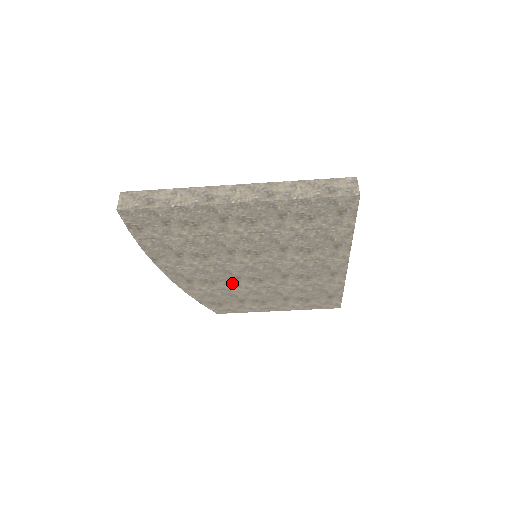
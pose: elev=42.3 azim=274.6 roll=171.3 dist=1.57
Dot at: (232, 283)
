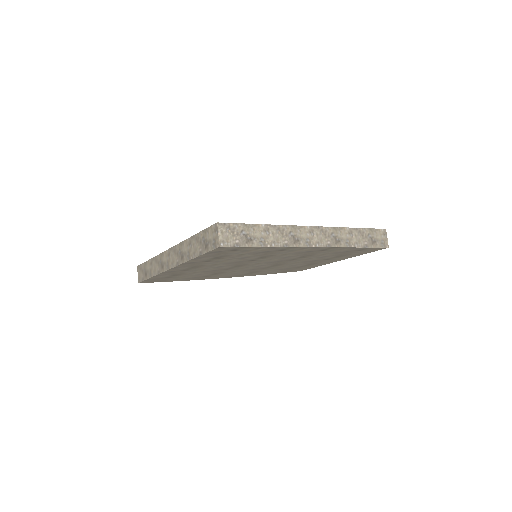
Dot at: (269, 268)
